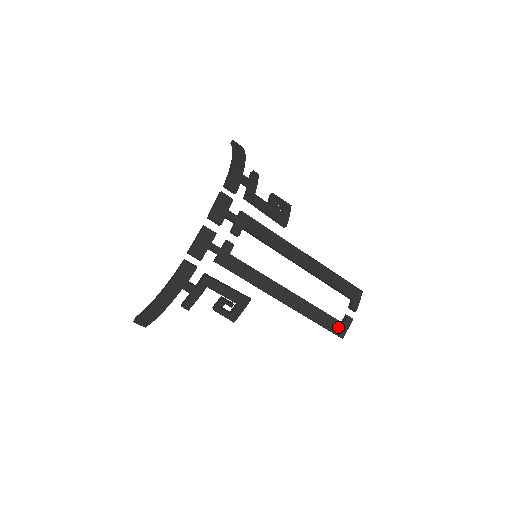
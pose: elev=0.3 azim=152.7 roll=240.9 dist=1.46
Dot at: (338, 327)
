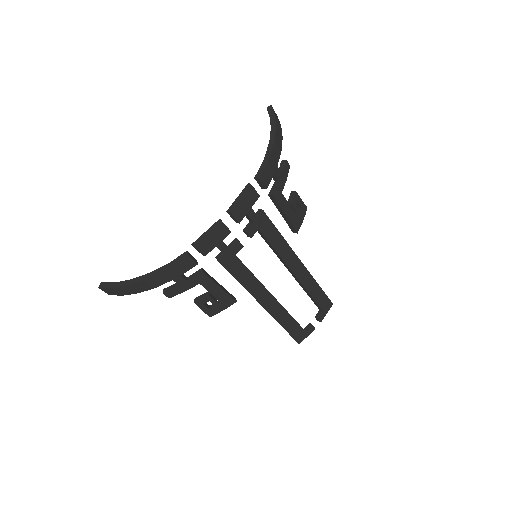
Dot at: (300, 334)
